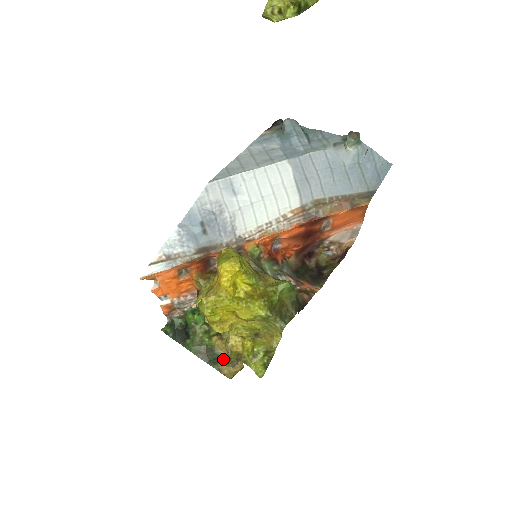
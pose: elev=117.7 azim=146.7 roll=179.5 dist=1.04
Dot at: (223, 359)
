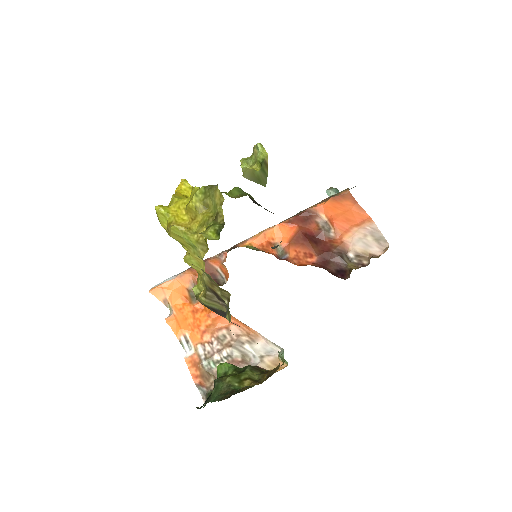
Dot at: (250, 387)
